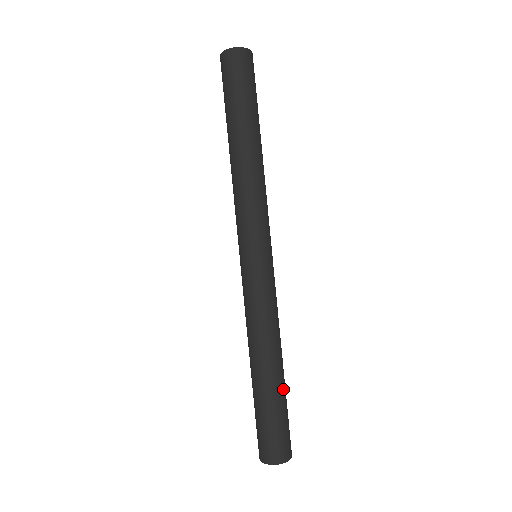
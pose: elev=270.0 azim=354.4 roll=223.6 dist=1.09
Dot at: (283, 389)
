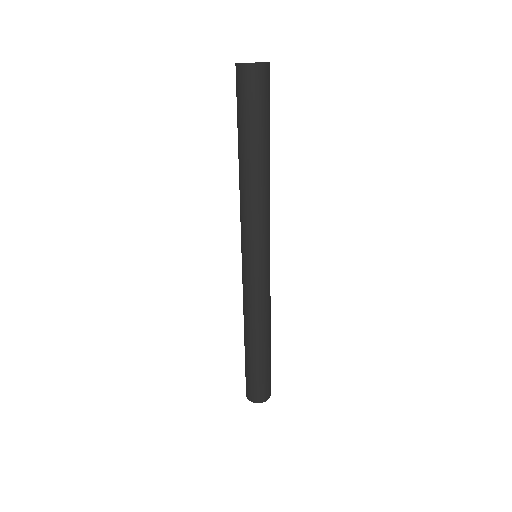
Dot at: (261, 359)
